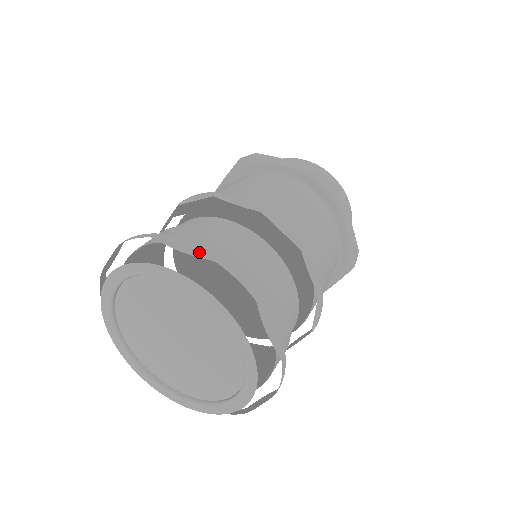
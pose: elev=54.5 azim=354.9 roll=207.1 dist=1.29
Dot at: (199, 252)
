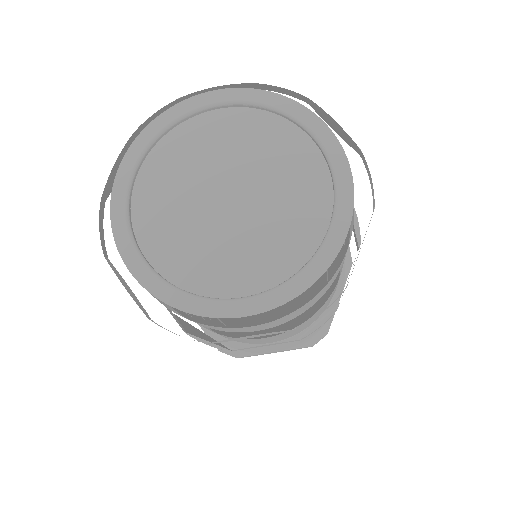
Dot at: (346, 137)
